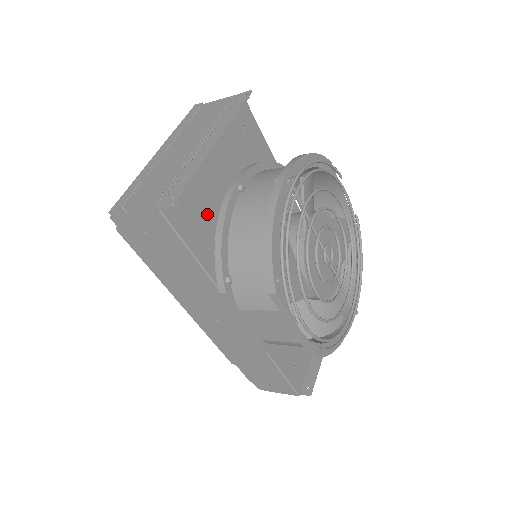
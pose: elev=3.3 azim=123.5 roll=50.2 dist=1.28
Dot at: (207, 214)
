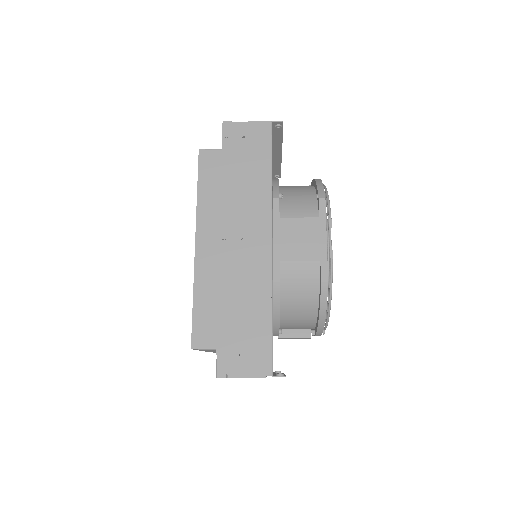
Dot at: occluded
